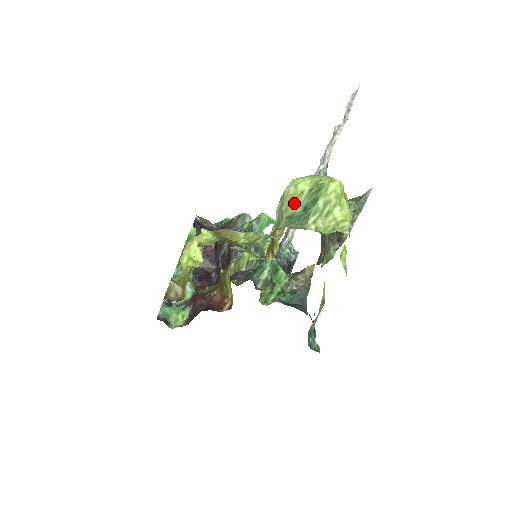
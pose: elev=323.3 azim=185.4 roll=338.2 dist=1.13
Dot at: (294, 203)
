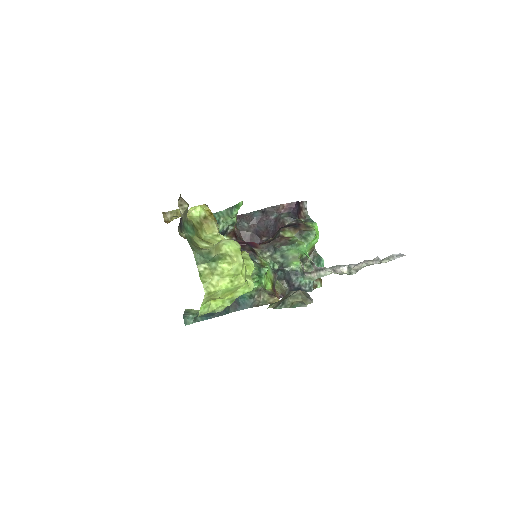
Dot at: (217, 250)
